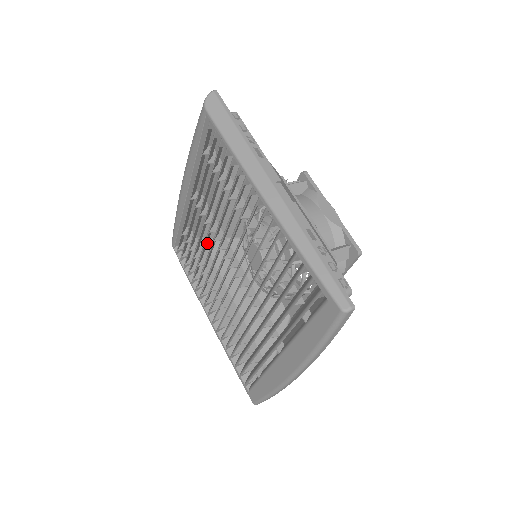
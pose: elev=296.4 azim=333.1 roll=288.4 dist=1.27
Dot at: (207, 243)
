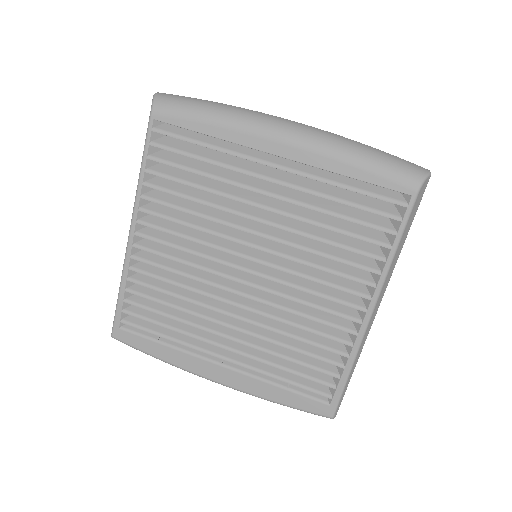
Dot at: occluded
